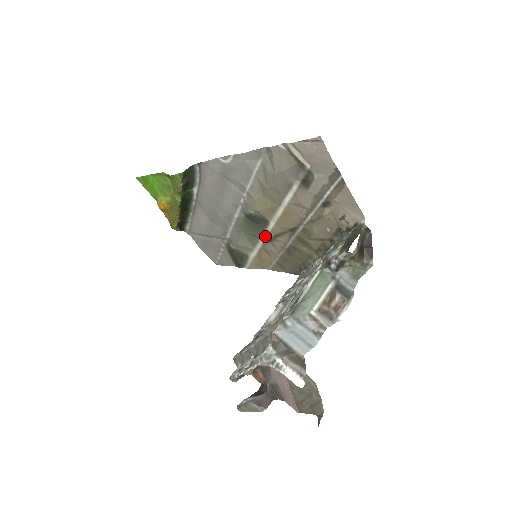
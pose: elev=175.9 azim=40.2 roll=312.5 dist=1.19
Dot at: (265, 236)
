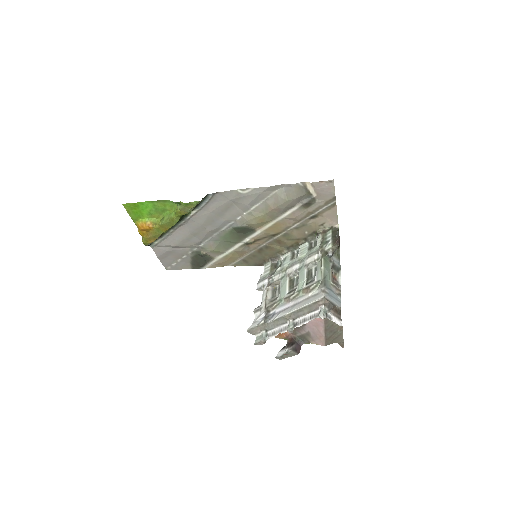
Dot at: (245, 241)
